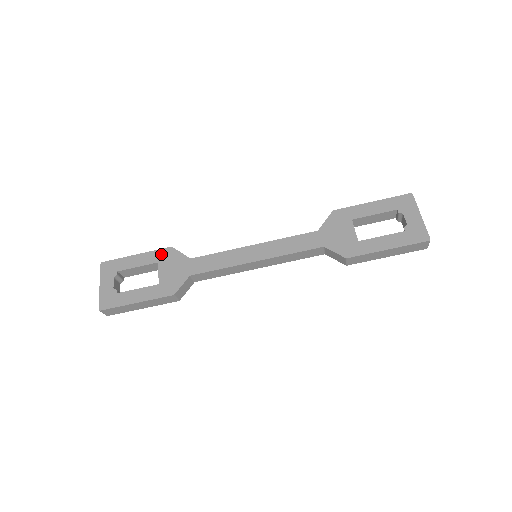
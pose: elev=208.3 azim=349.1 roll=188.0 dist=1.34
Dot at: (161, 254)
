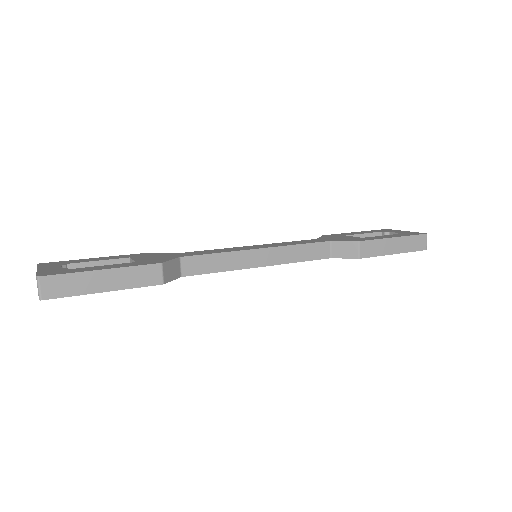
Dot at: (132, 255)
